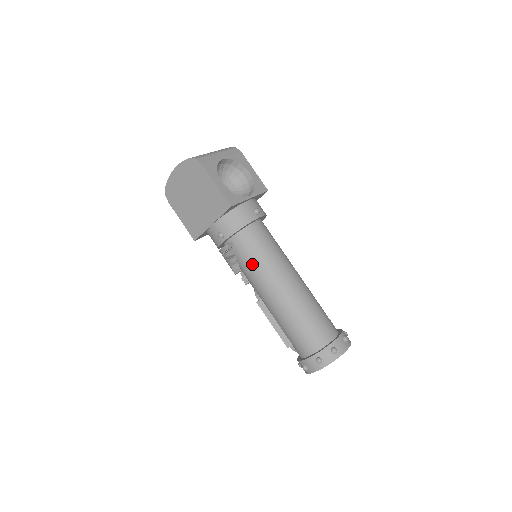
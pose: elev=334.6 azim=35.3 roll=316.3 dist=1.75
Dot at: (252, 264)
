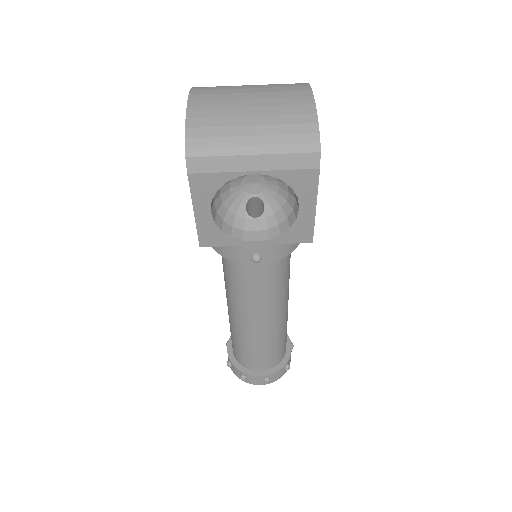
Dot at: (224, 273)
